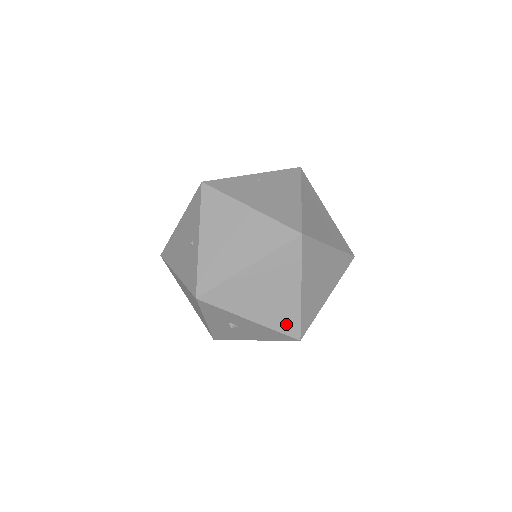
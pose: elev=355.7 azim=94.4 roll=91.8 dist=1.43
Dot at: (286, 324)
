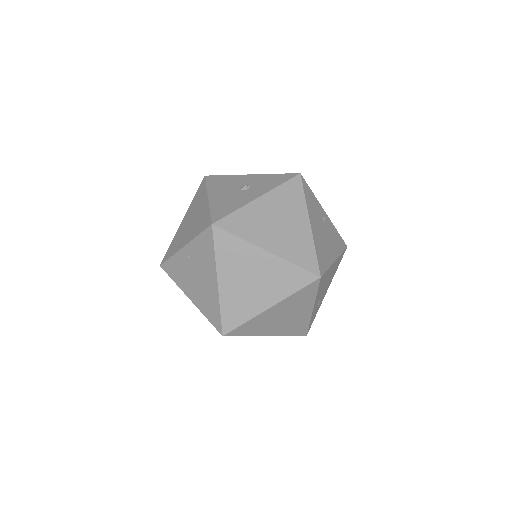
Dot at: occluded
